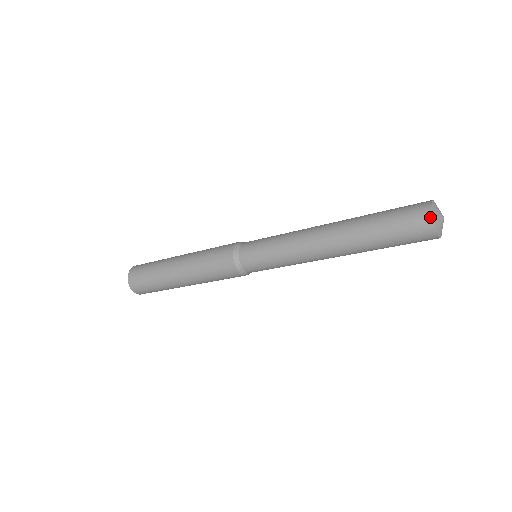
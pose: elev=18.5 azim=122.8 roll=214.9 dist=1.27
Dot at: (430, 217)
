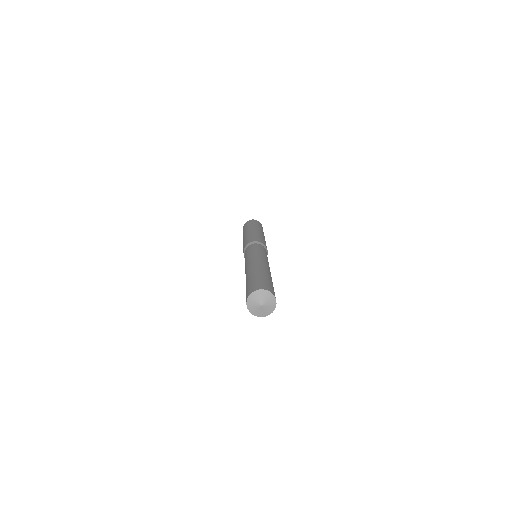
Dot at: (246, 304)
